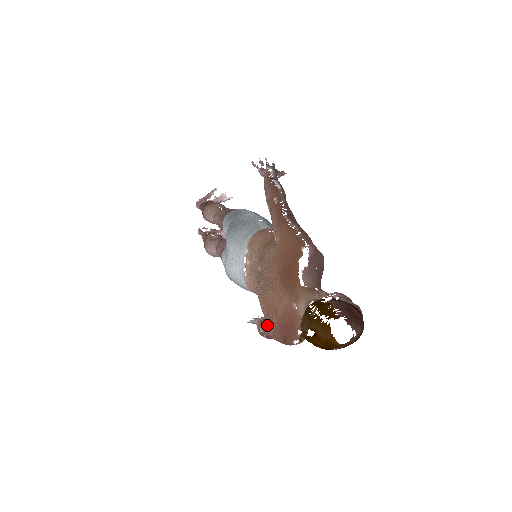
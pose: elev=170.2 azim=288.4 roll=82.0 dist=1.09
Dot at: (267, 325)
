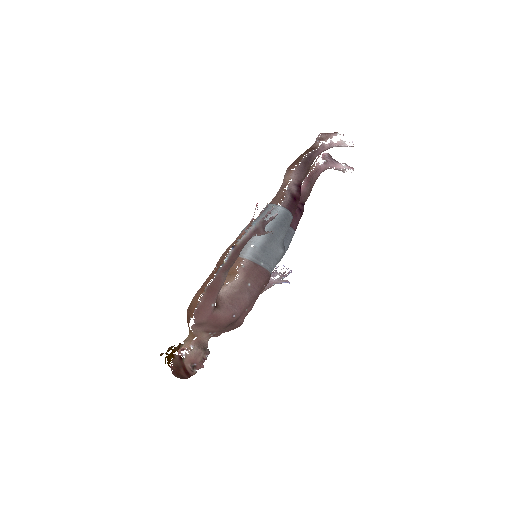
Dot at: occluded
